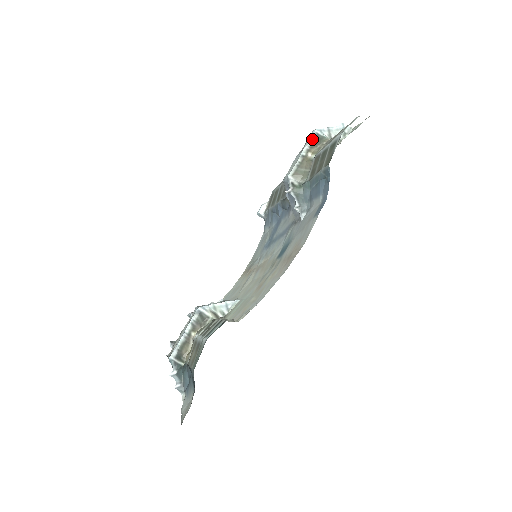
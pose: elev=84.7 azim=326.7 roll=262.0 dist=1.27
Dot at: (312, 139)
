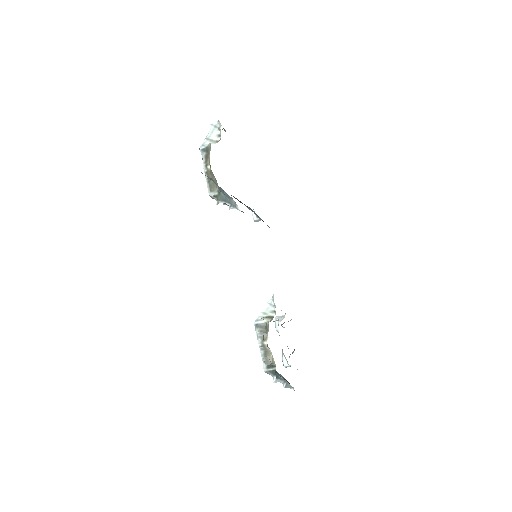
Dot at: (203, 156)
